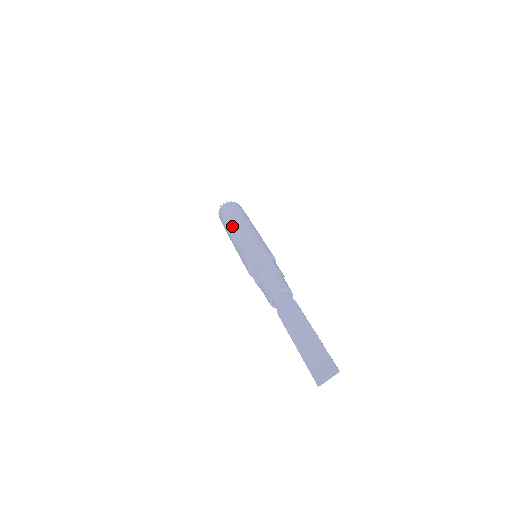
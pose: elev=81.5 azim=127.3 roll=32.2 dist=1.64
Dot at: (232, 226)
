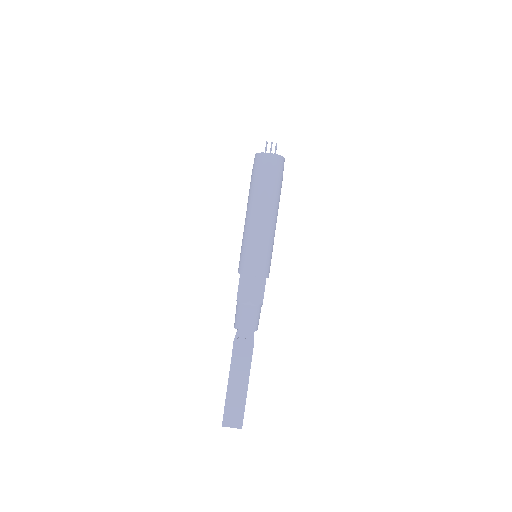
Dot at: (259, 204)
